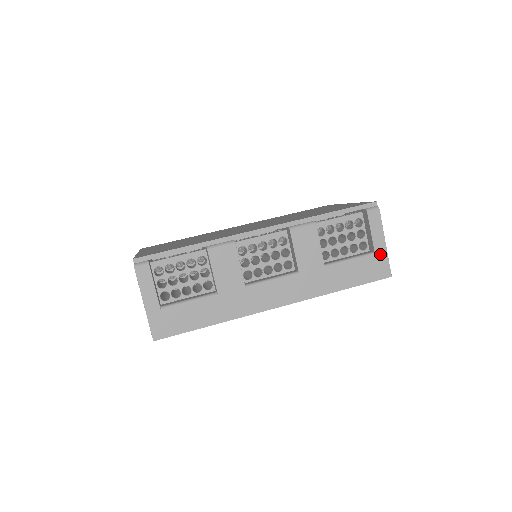
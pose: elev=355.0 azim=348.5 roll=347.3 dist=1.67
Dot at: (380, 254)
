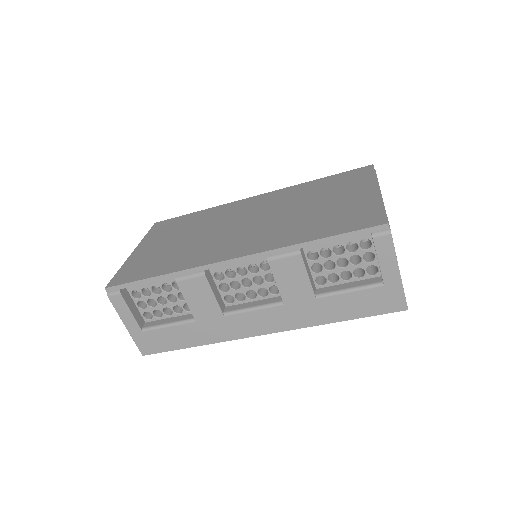
Dot at: (391, 285)
